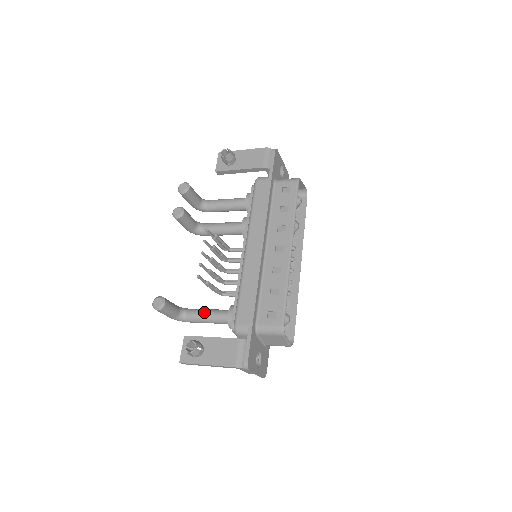
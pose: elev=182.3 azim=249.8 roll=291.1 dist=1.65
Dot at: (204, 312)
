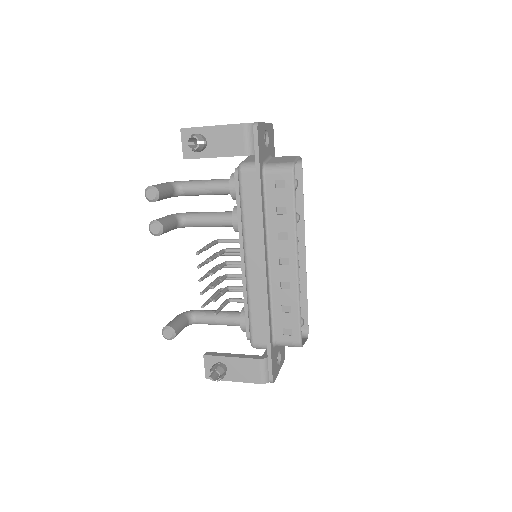
Dot at: (214, 318)
